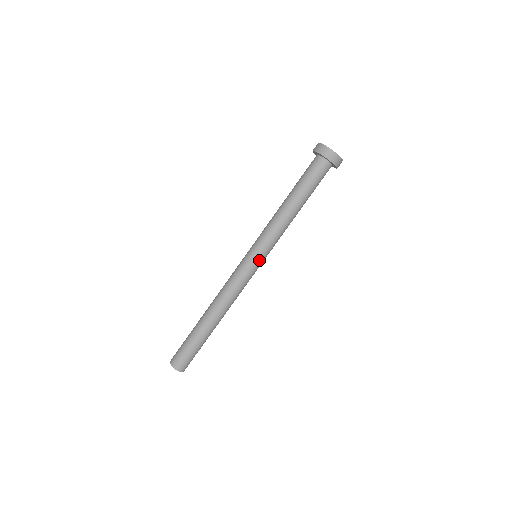
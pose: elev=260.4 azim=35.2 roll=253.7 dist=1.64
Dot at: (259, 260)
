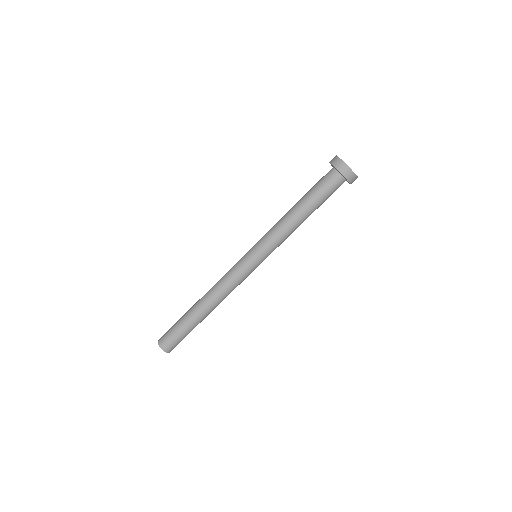
Dot at: (255, 259)
